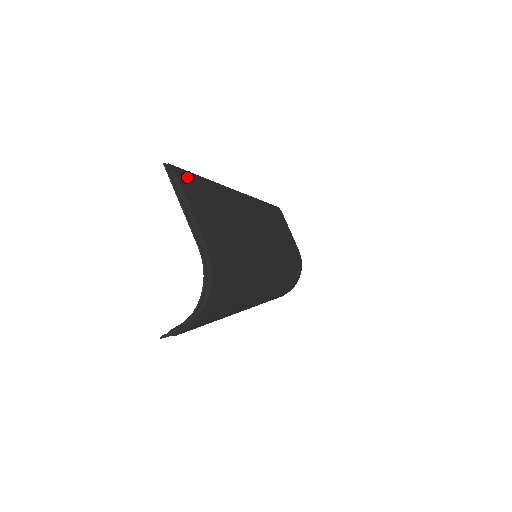
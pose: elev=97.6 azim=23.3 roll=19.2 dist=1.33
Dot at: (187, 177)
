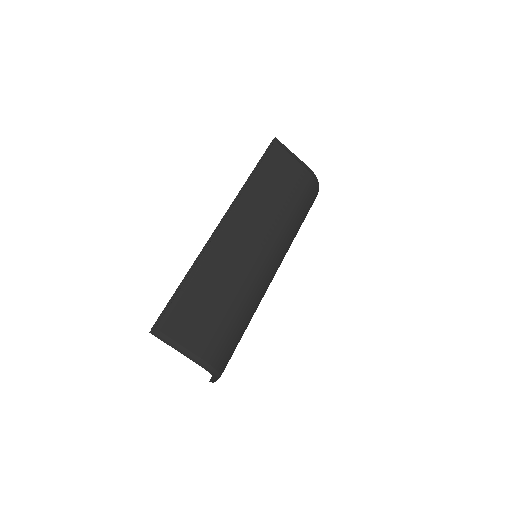
Dot at: (168, 317)
